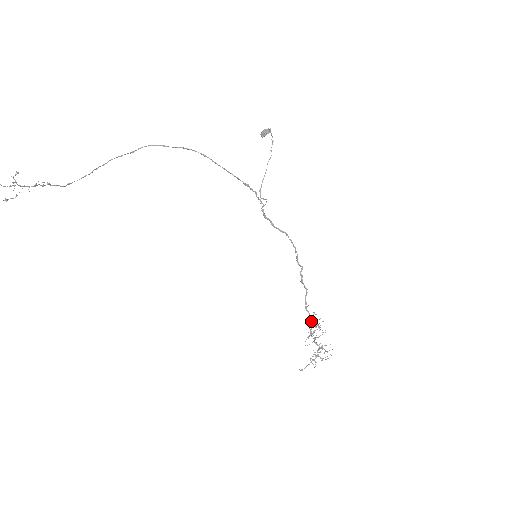
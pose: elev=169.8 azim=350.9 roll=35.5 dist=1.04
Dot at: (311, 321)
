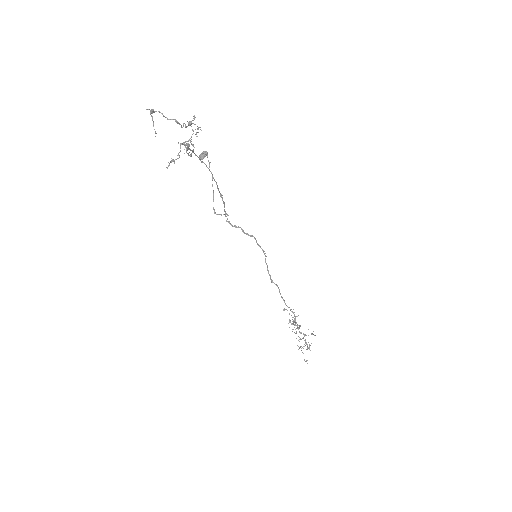
Dot at: (293, 312)
